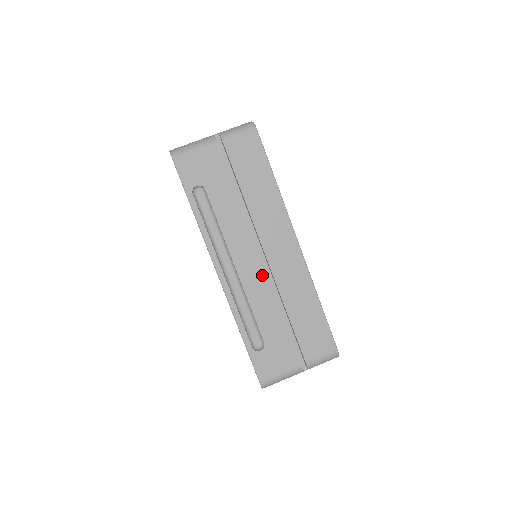
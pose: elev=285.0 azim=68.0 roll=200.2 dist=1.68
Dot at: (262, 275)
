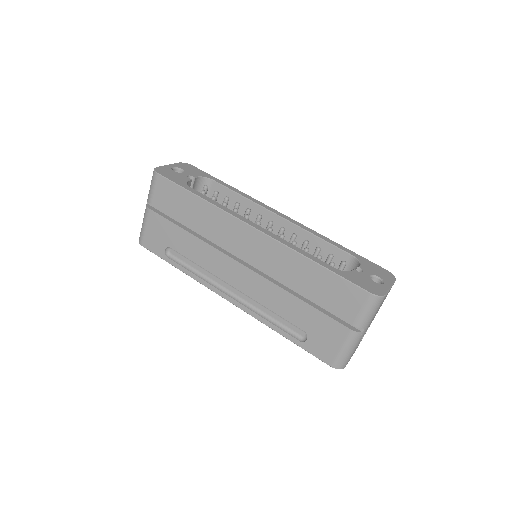
Dot at: (254, 277)
